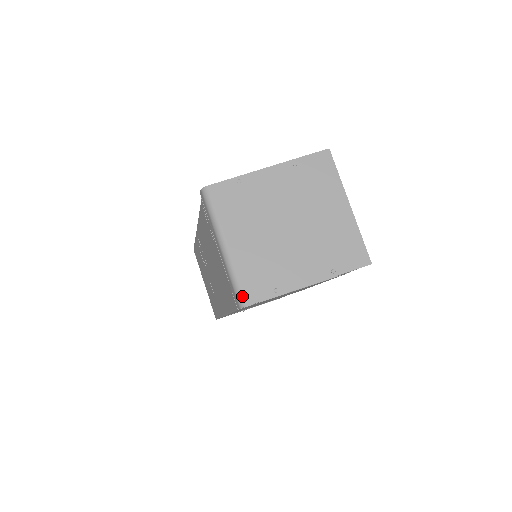
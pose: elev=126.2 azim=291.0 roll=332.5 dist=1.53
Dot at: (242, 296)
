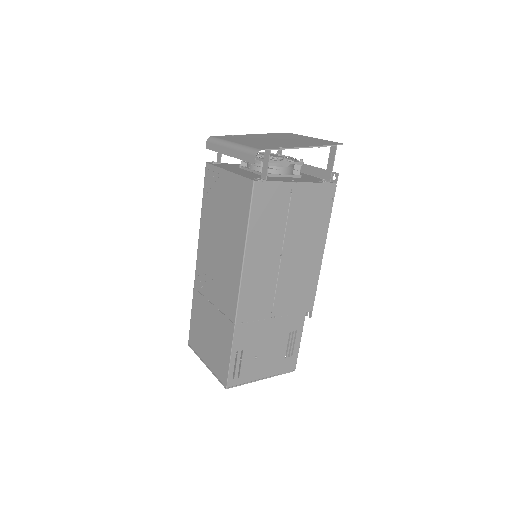
Dot at: (255, 149)
